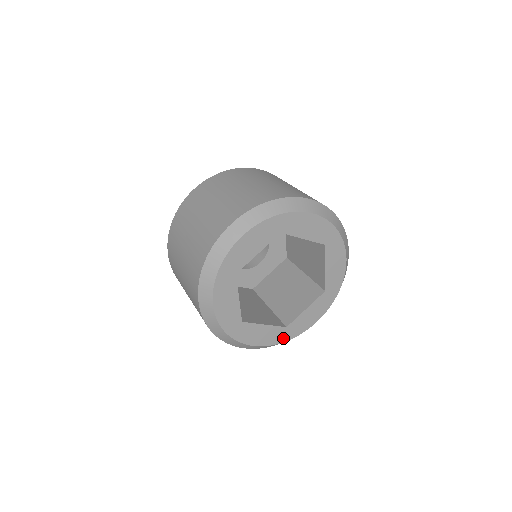
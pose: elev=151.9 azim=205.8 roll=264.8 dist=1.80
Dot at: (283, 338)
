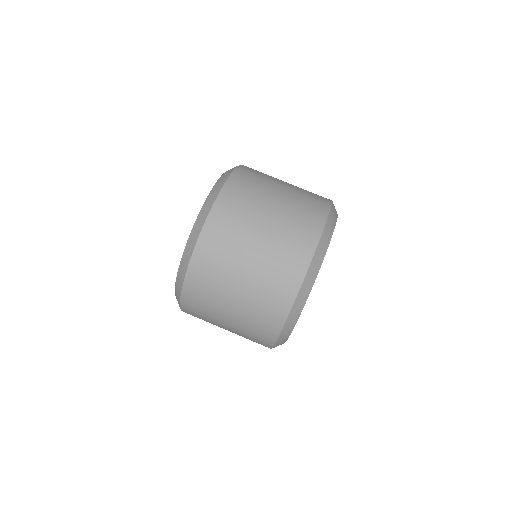
Dot at: occluded
